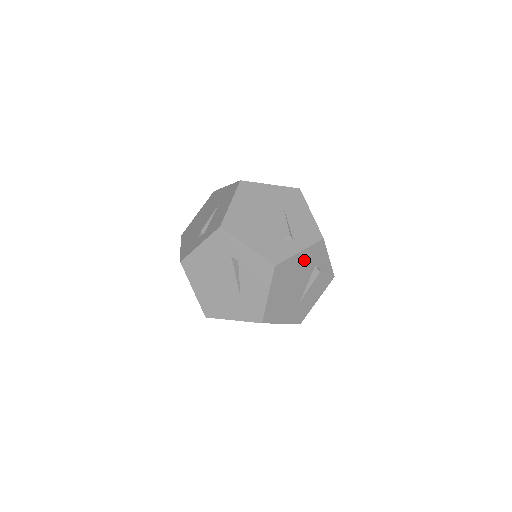
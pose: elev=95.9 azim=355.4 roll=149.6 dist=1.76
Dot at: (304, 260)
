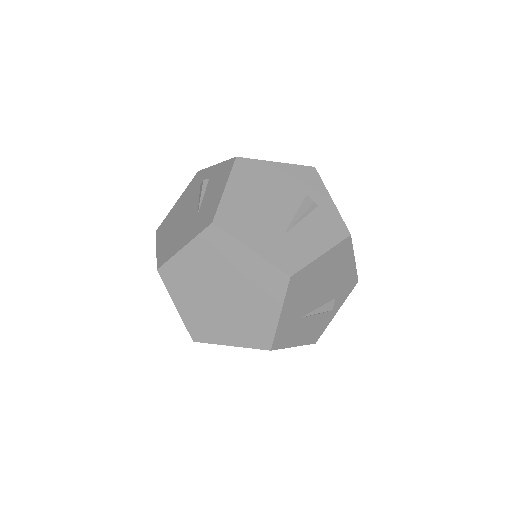
Dot at: (345, 275)
